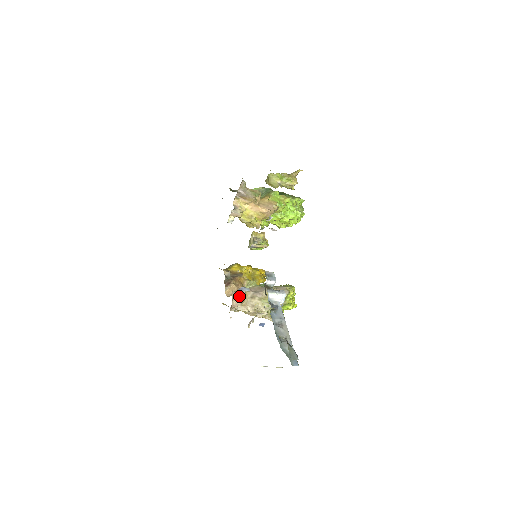
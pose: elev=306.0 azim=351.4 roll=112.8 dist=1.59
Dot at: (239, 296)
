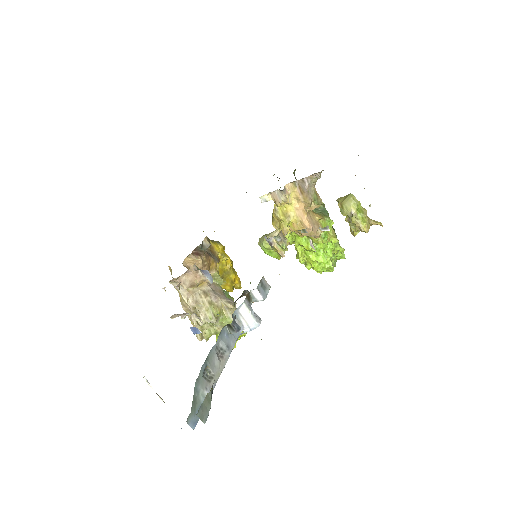
Dot at: (196, 276)
